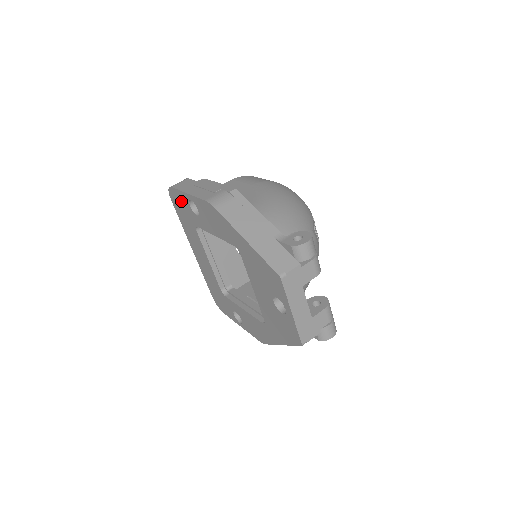
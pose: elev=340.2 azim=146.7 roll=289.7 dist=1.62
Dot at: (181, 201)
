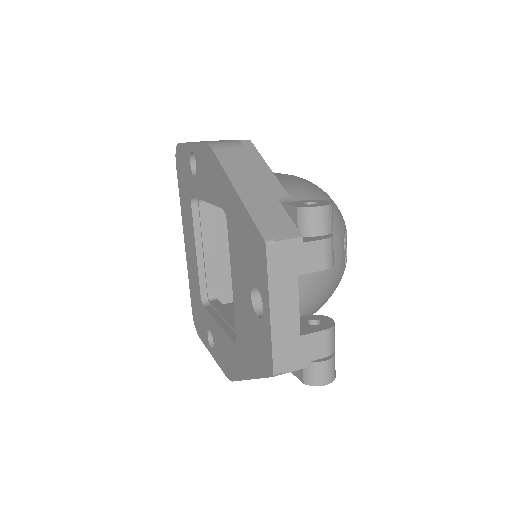
Dot at: (184, 161)
